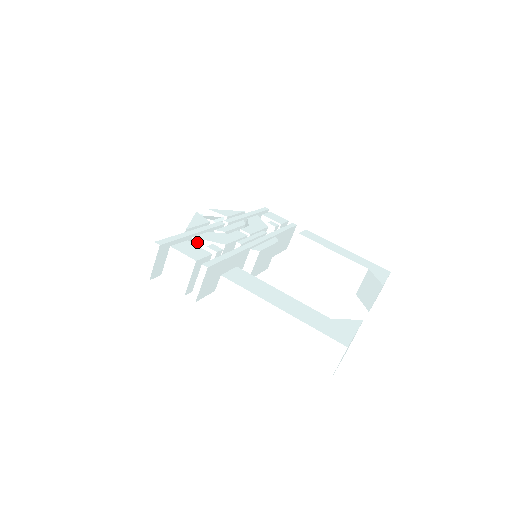
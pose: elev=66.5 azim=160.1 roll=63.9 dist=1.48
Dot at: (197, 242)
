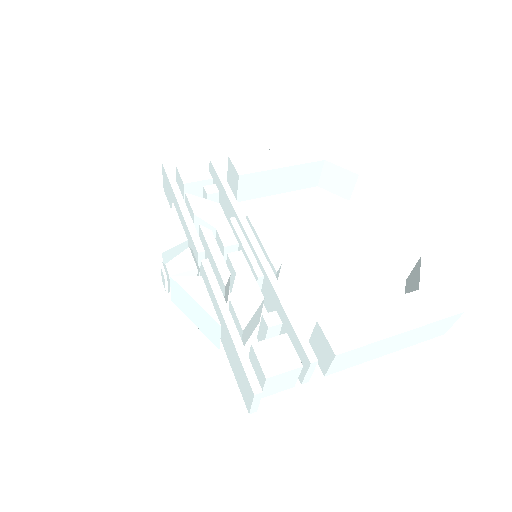
Dot at: (246, 328)
